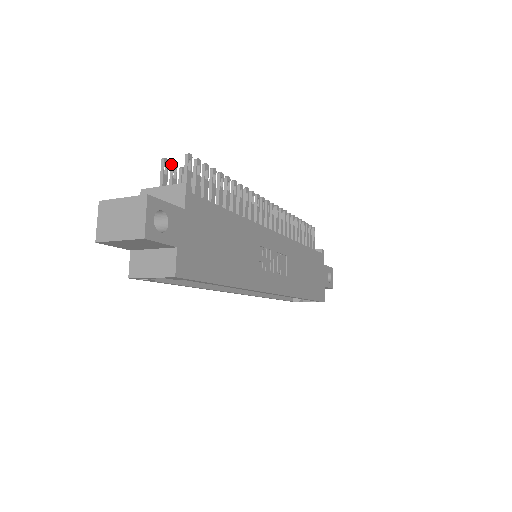
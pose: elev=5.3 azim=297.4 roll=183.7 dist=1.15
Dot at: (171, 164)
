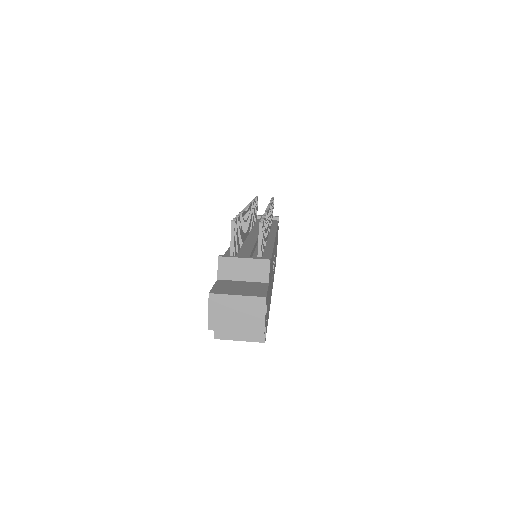
Dot at: occluded
